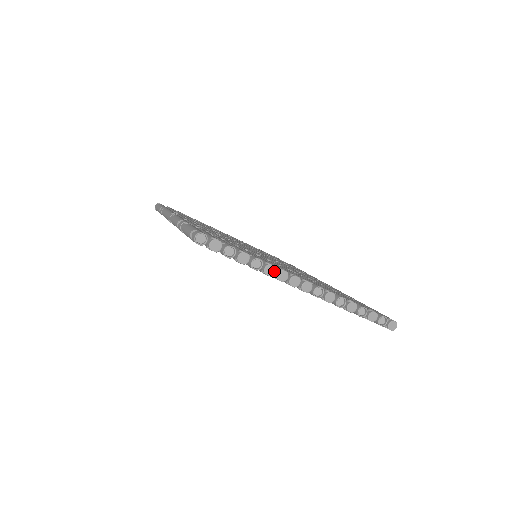
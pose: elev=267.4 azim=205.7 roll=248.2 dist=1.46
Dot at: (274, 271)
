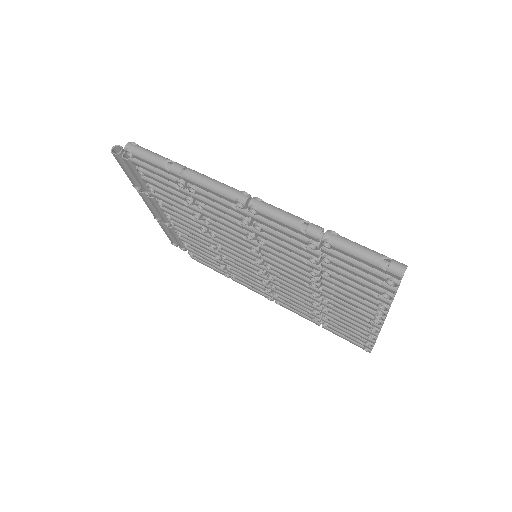
Dot at: (390, 306)
